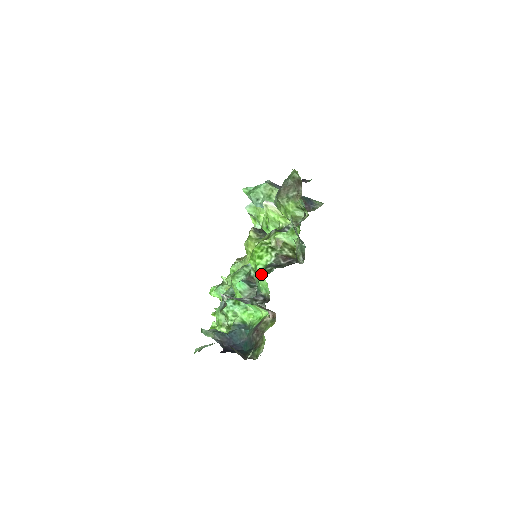
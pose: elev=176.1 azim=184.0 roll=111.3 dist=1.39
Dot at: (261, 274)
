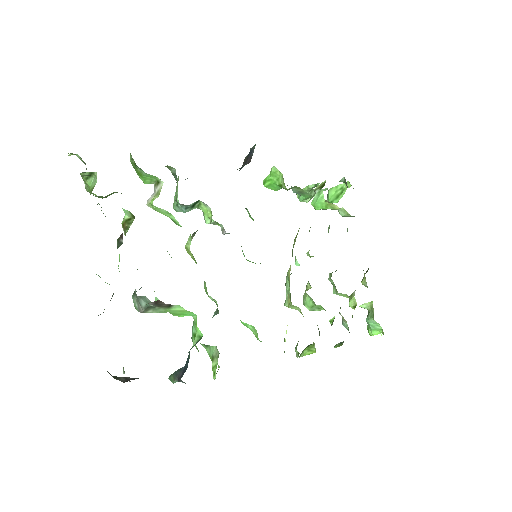
Dot at: occluded
